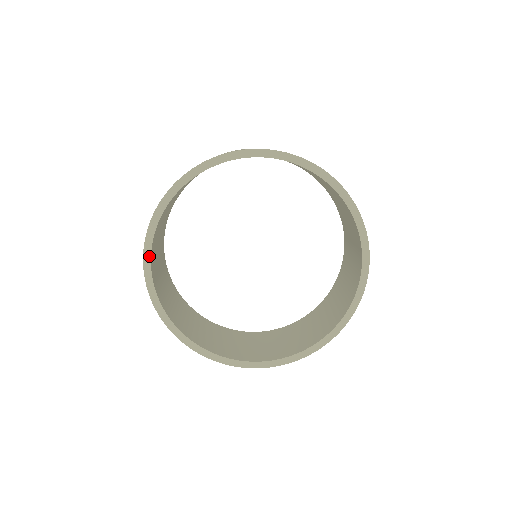
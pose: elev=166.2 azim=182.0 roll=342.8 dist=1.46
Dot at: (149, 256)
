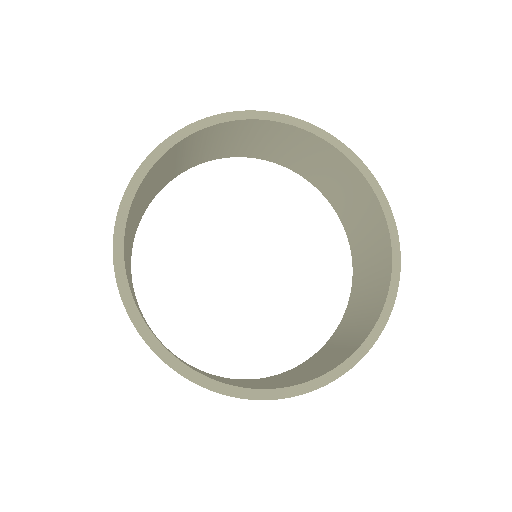
Dot at: (128, 206)
